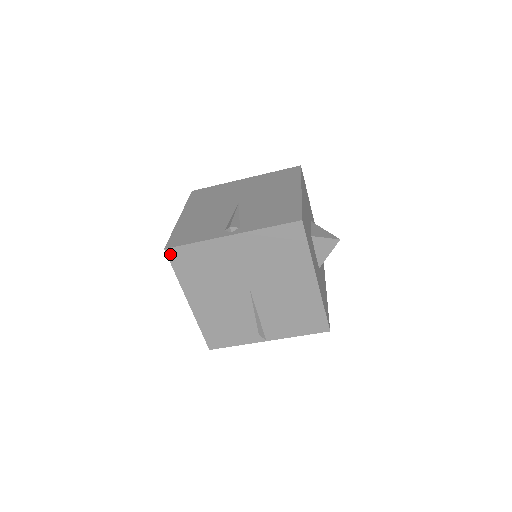
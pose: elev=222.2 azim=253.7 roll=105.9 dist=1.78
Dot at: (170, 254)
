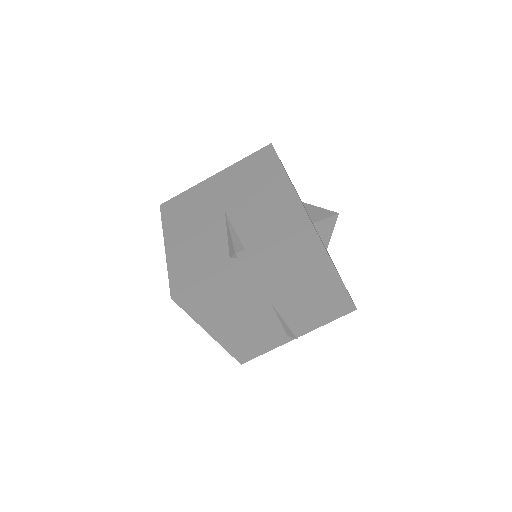
Dot at: (179, 300)
